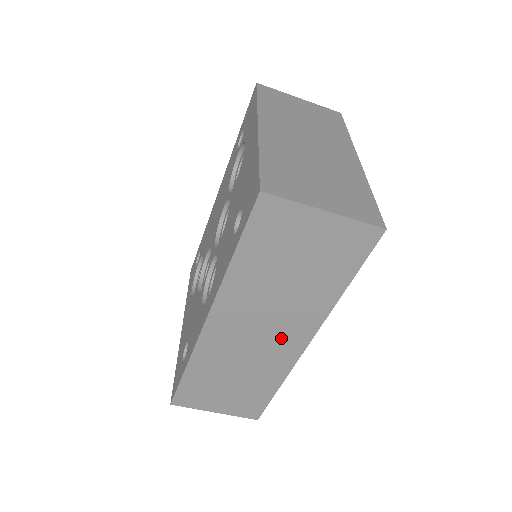
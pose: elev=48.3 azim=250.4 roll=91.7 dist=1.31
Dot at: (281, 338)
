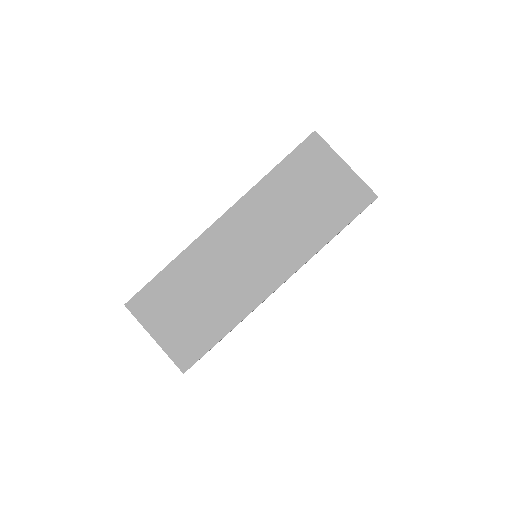
Dot at: (263, 267)
